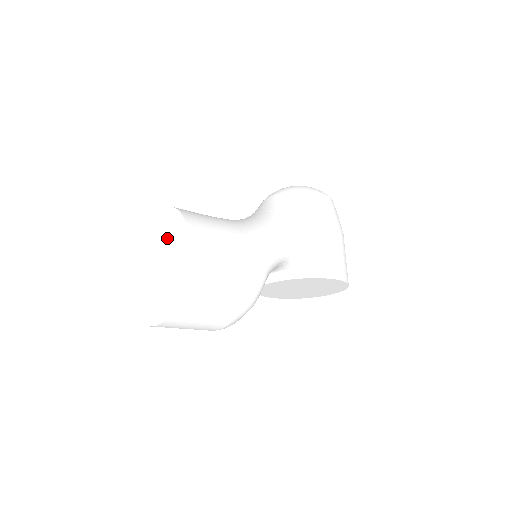
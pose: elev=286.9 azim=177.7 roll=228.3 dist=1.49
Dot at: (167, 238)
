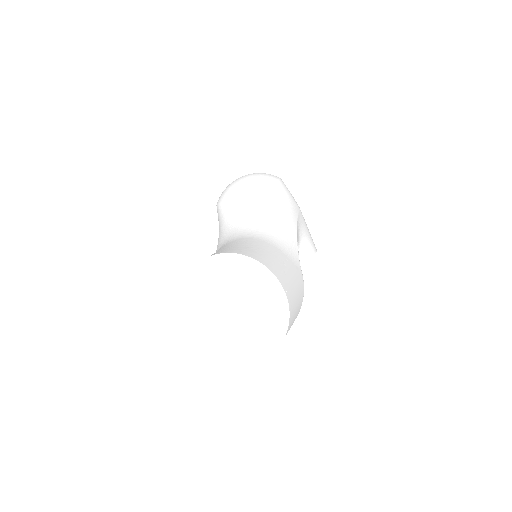
Dot at: (240, 284)
